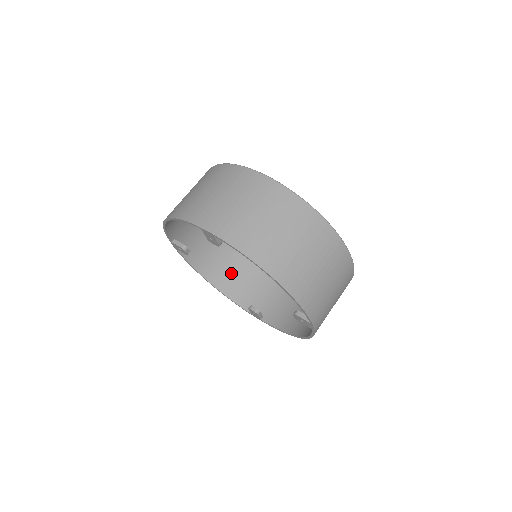
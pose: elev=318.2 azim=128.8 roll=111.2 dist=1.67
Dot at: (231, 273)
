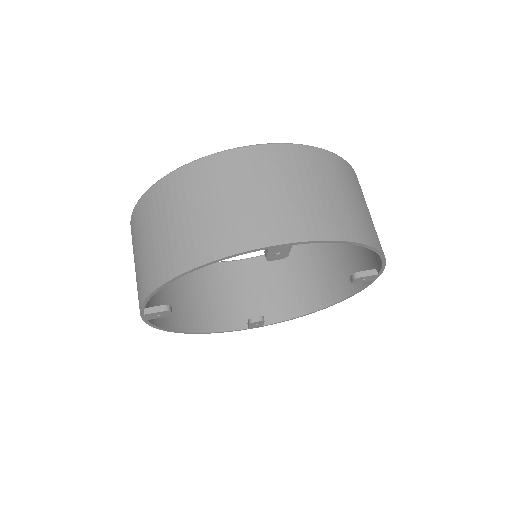
Dot at: (194, 305)
